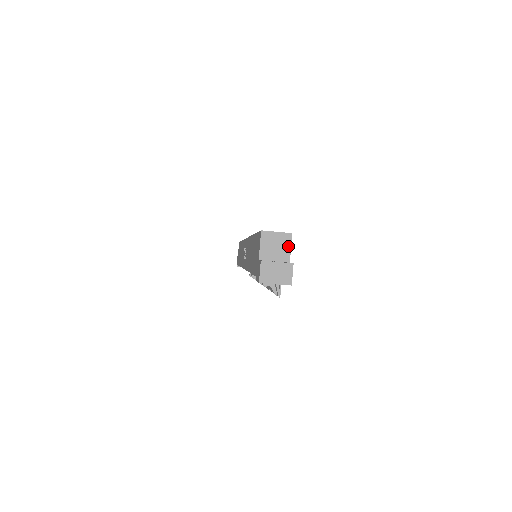
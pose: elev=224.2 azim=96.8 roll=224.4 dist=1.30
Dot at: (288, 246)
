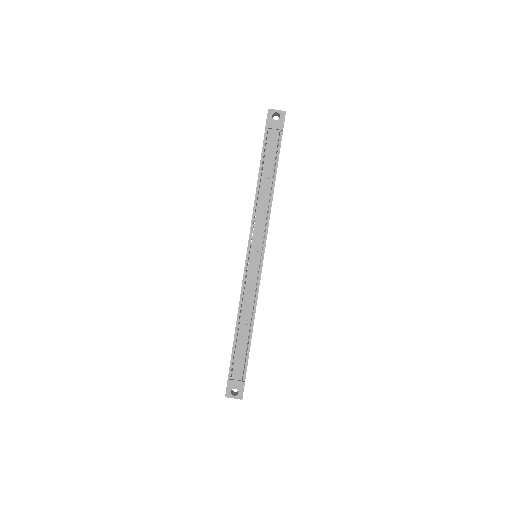
Dot at: occluded
